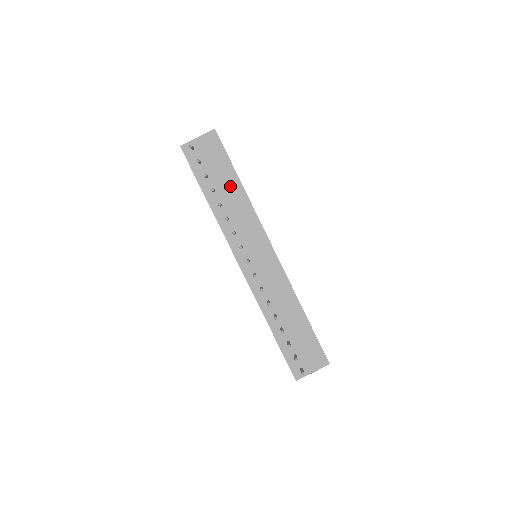
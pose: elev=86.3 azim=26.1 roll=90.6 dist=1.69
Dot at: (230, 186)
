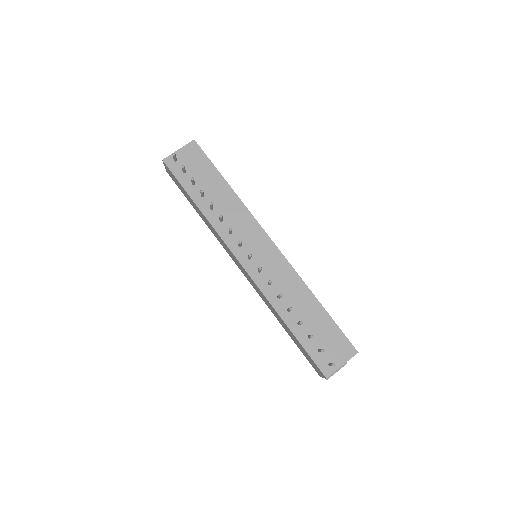
Dot at: (218, 189)
